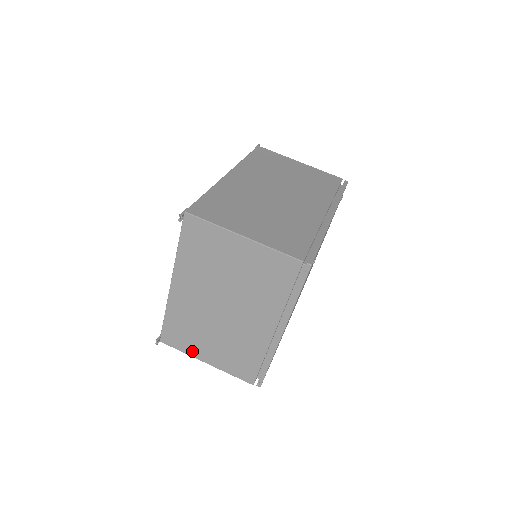
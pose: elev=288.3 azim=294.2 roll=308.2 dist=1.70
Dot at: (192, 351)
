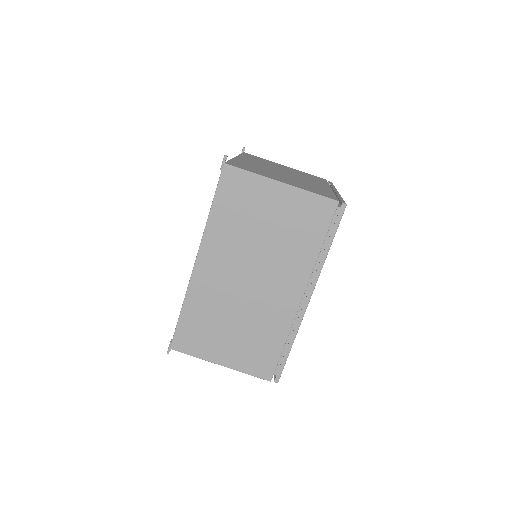
Dot at: occluded
